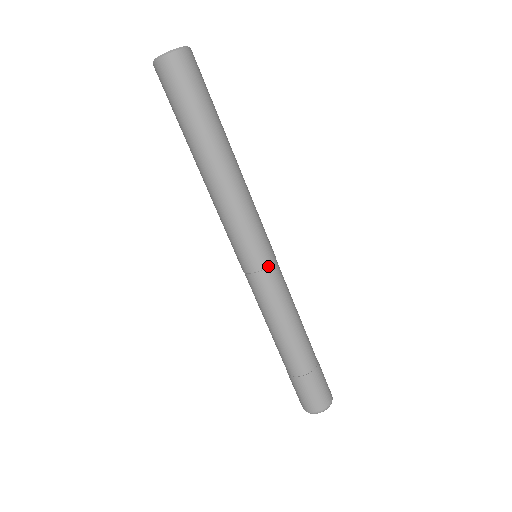
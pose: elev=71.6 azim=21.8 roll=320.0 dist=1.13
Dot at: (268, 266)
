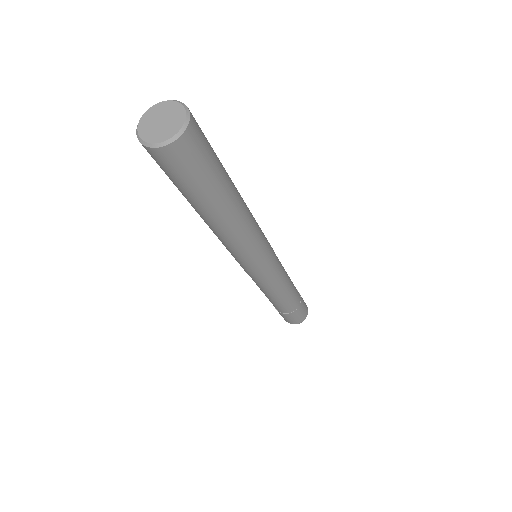
Dot at: (259, 276)
